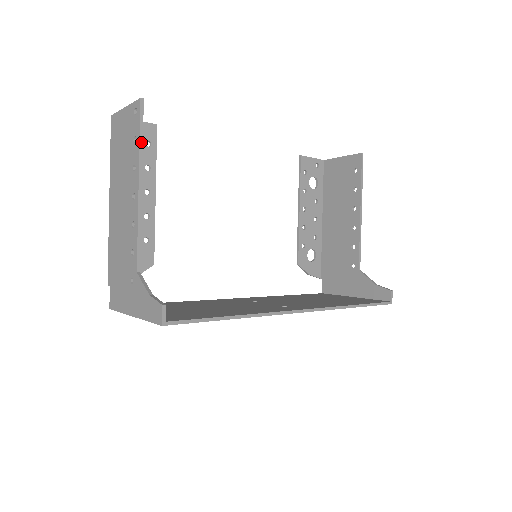
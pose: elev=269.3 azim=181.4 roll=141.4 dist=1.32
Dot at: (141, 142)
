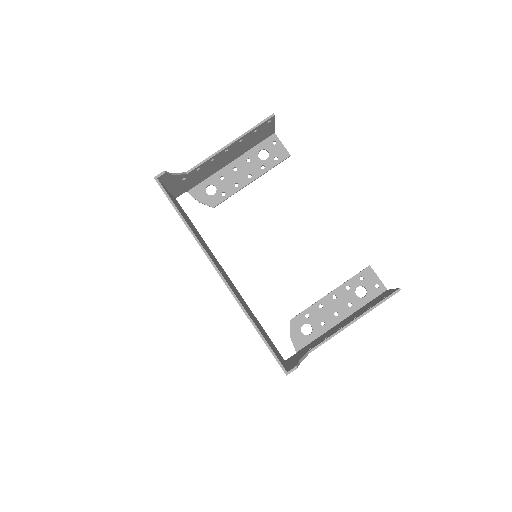
Dot at: (252, 129)
